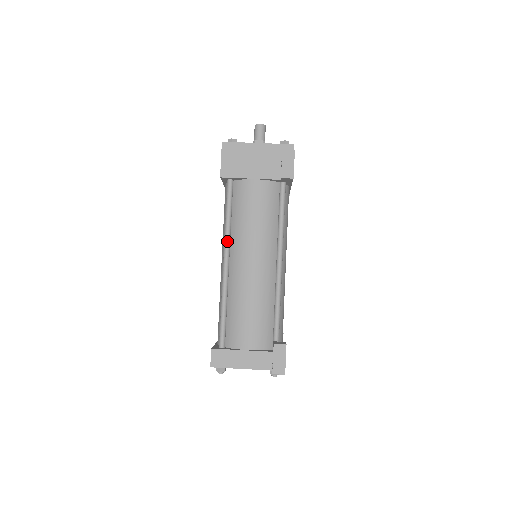
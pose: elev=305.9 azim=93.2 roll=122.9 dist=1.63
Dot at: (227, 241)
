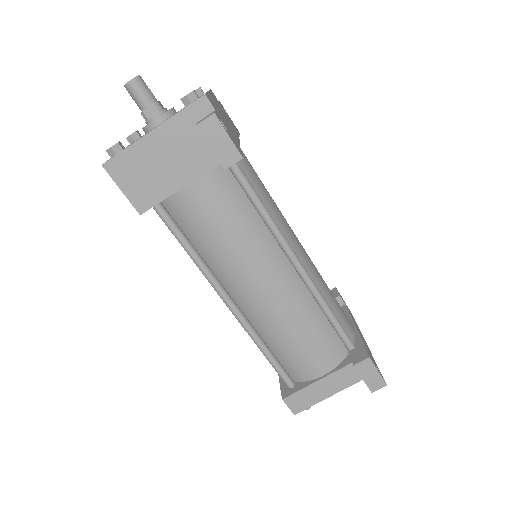
Dot at: (212, 281)
